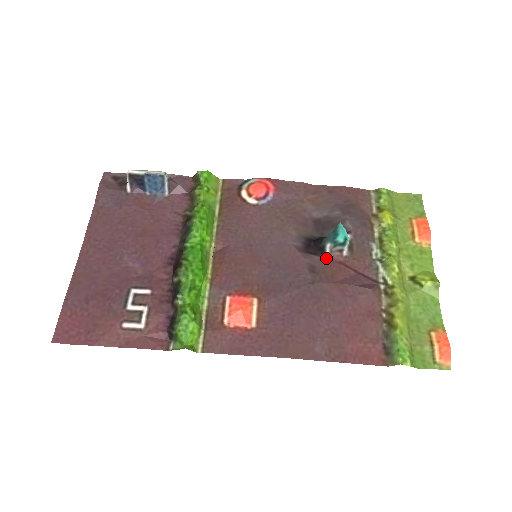
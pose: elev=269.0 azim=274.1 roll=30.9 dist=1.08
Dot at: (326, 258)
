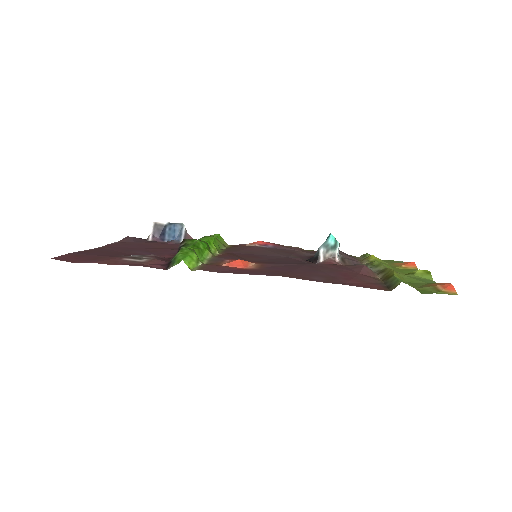
Dot at: (321, 263)
